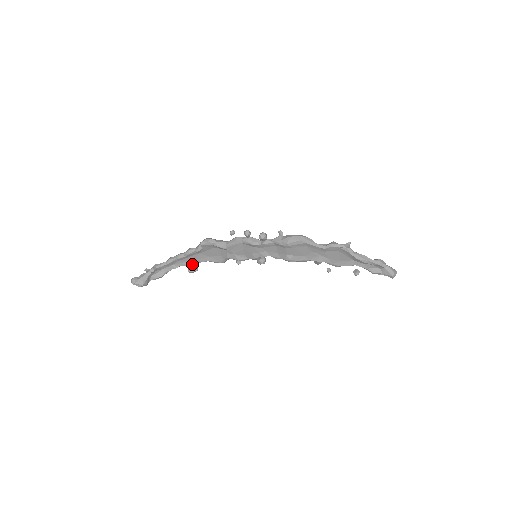
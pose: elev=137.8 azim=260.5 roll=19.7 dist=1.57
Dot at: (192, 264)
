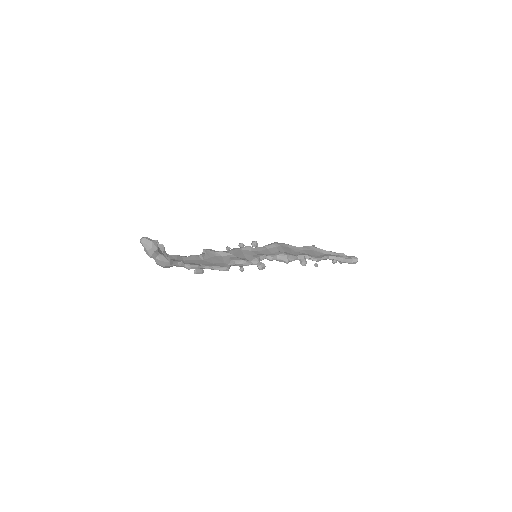
Dot at: (198, 265)
